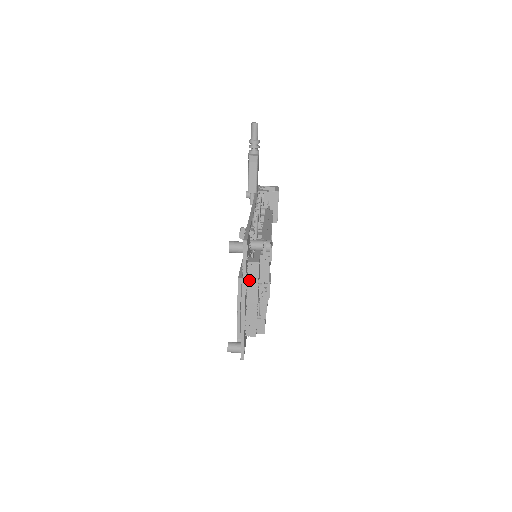
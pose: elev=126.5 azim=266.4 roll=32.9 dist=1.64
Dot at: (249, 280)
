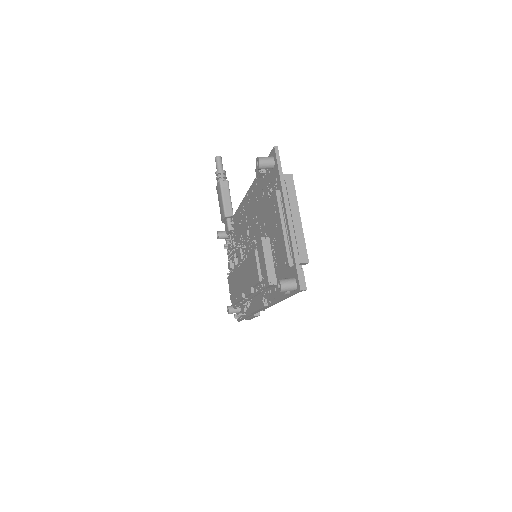
Dot at: occluded
